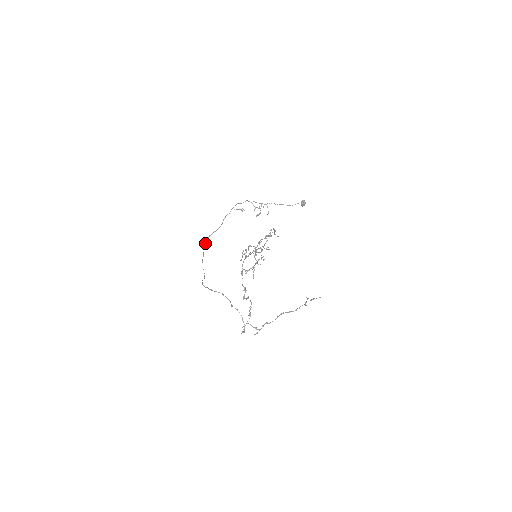
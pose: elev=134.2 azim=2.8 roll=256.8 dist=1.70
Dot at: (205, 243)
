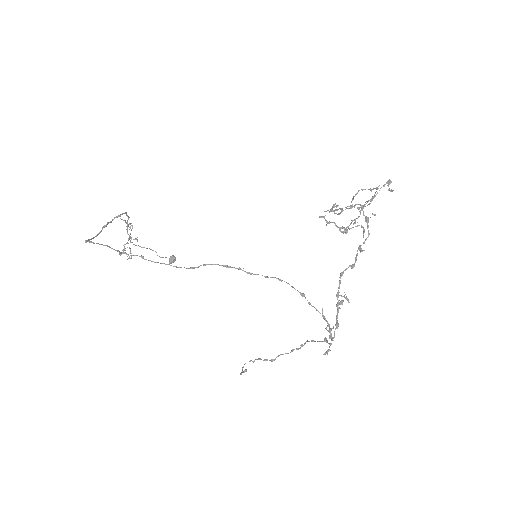
Dot at: occluded
